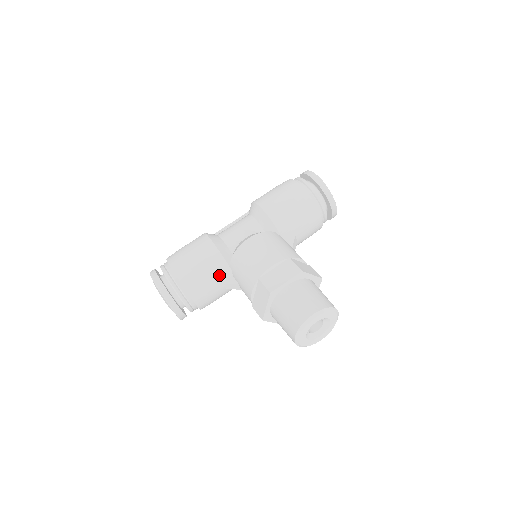
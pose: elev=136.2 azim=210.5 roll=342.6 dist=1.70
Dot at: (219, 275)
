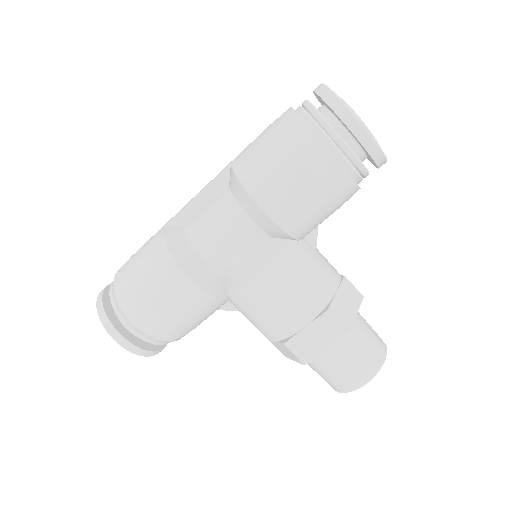
Dot at: (212, 311)
